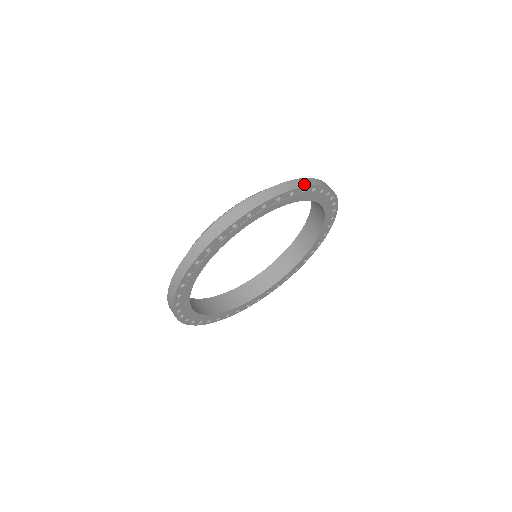
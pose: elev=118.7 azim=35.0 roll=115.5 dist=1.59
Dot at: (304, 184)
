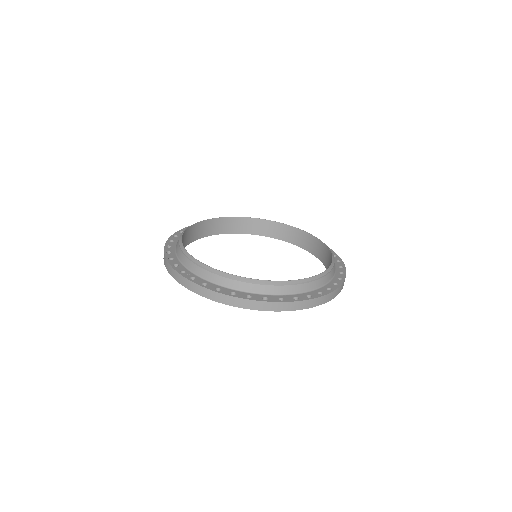
Dot at: (264, 308)
